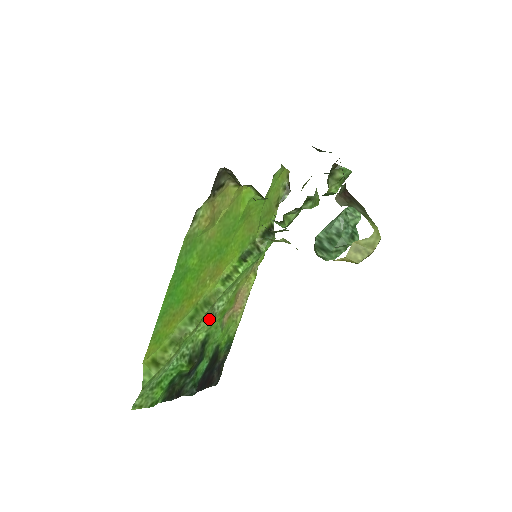
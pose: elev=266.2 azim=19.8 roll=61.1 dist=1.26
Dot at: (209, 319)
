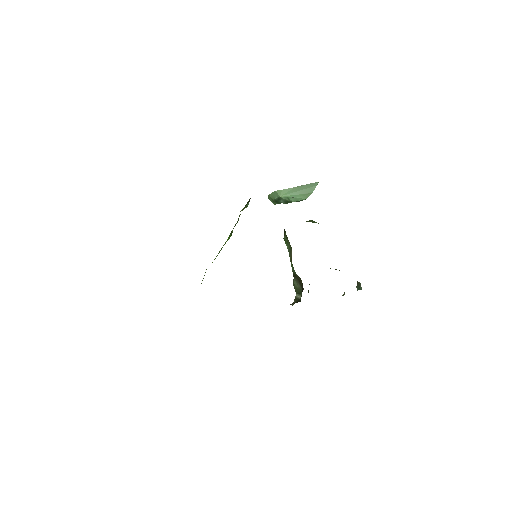
Dot at: occluded
